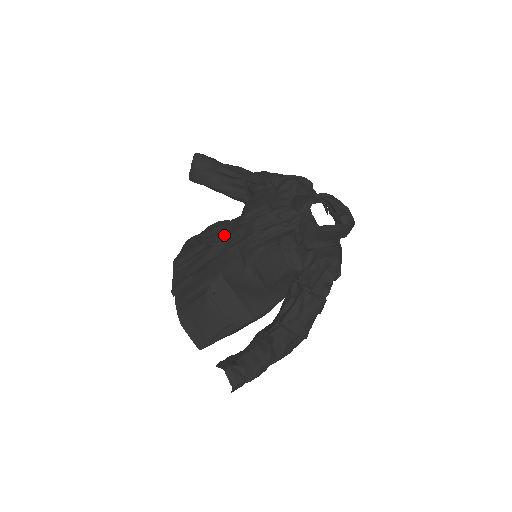
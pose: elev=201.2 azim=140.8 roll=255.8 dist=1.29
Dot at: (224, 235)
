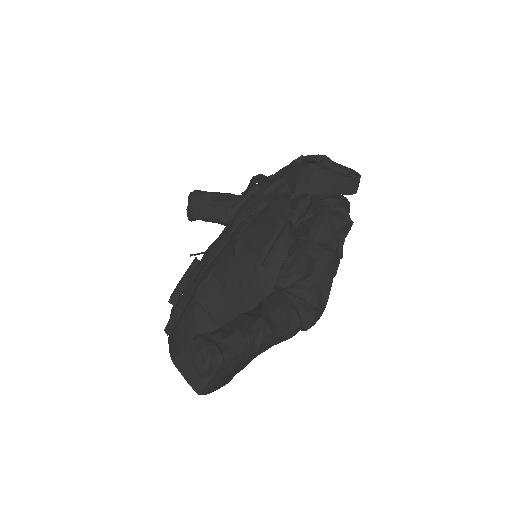
Dot at: occluded
